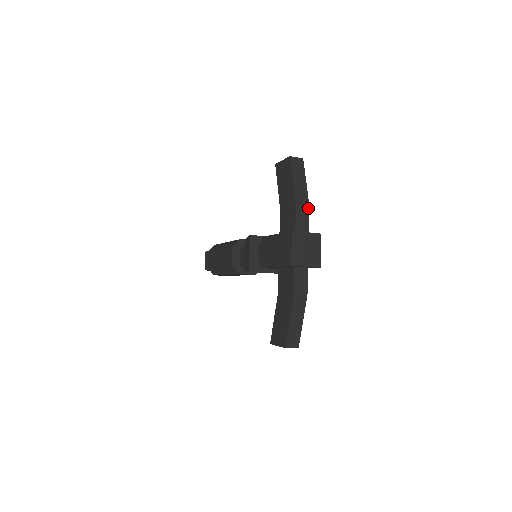
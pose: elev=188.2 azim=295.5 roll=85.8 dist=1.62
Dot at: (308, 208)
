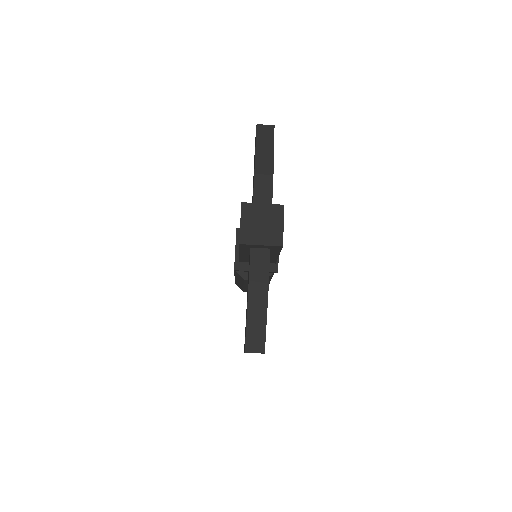
Dot at: (271, 177)
